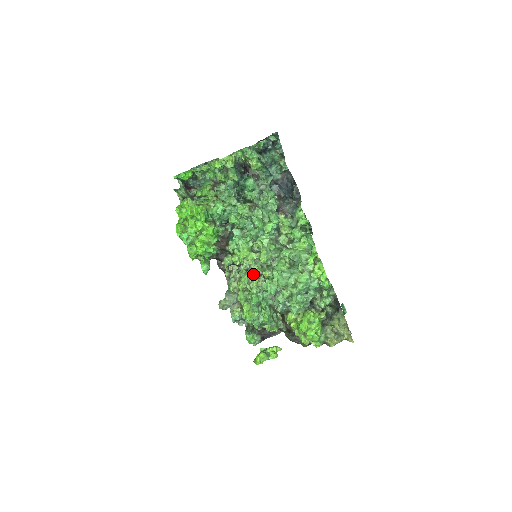
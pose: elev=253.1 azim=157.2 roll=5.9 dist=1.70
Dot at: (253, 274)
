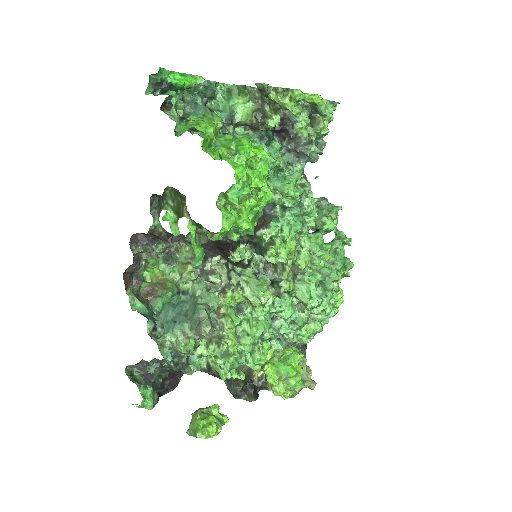
Dot at: occluded
